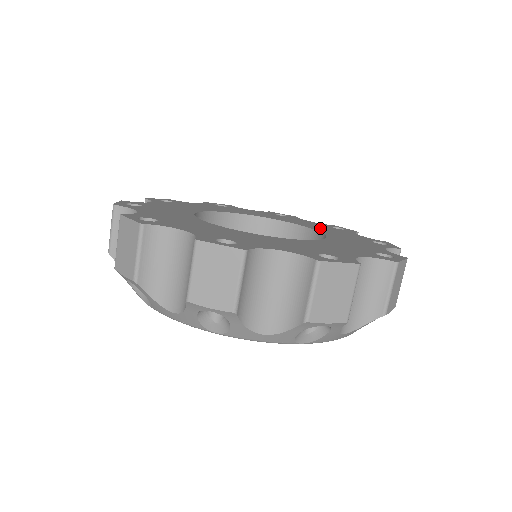
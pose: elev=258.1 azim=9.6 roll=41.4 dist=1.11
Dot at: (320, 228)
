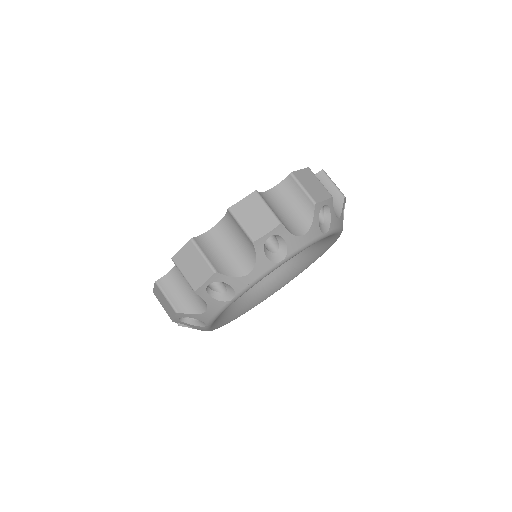
Dot at: occluded
